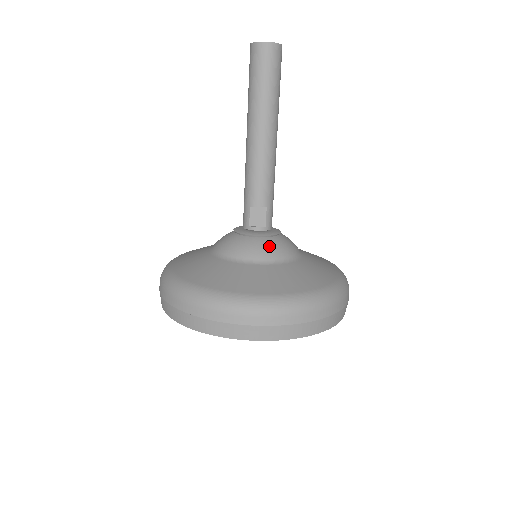
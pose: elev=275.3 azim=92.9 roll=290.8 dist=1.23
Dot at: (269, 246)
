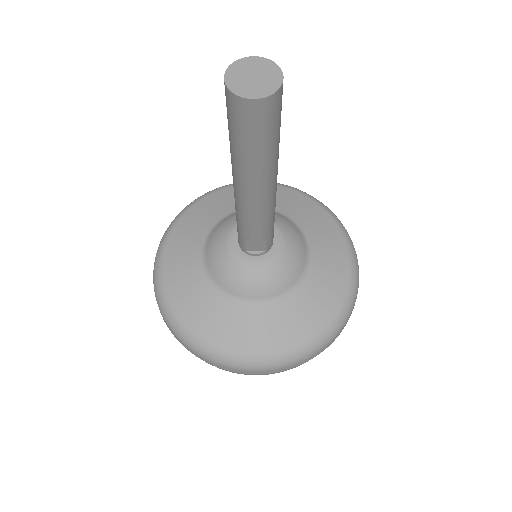
Dot at: (271, 279)
